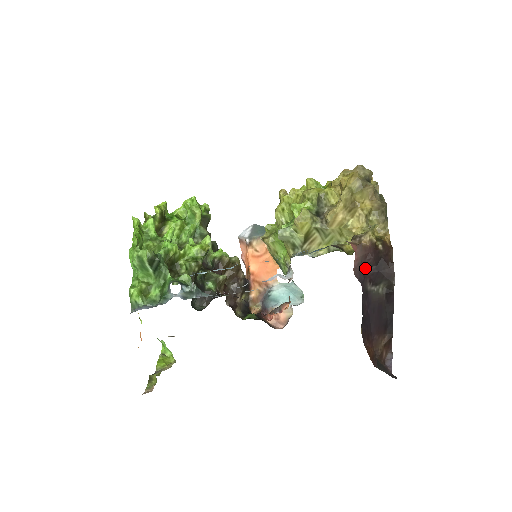
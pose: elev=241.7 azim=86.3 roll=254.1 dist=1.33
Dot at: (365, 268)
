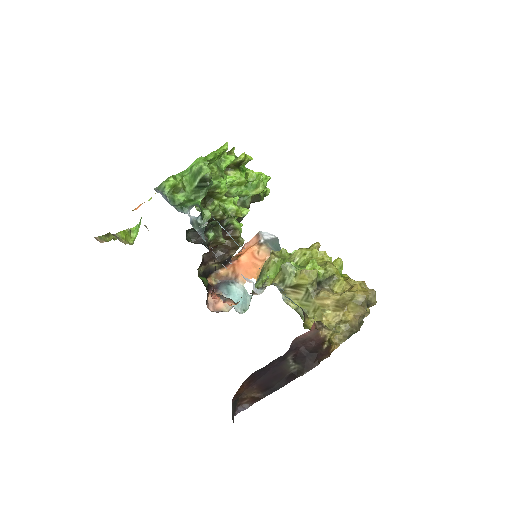
Dot at: (302, 345)
